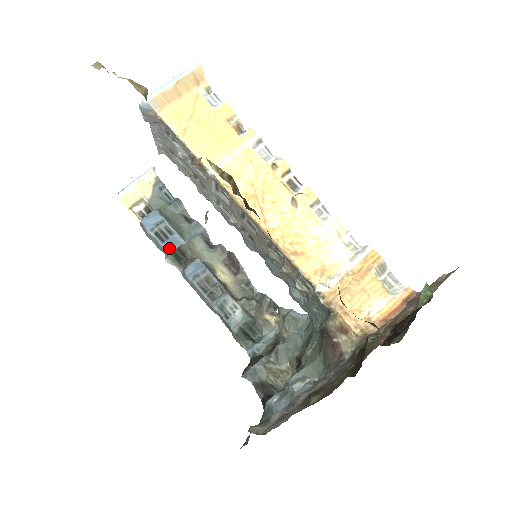
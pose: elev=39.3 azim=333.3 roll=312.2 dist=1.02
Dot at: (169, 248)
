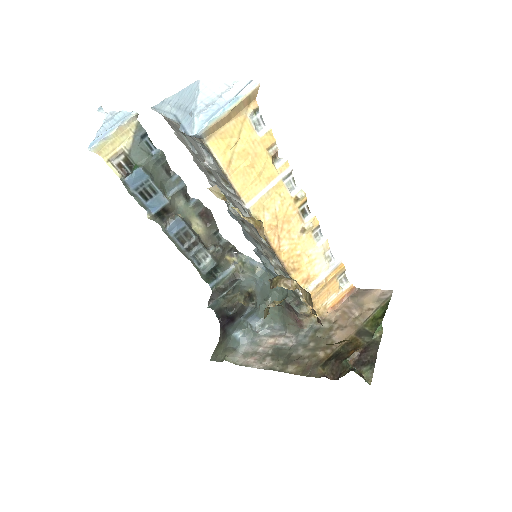
Dot at: (153, 208)
